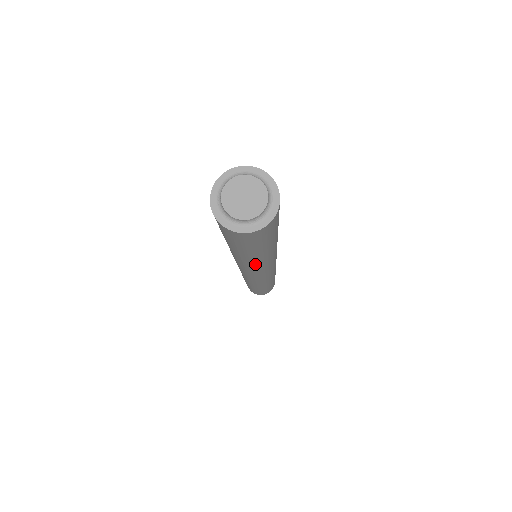
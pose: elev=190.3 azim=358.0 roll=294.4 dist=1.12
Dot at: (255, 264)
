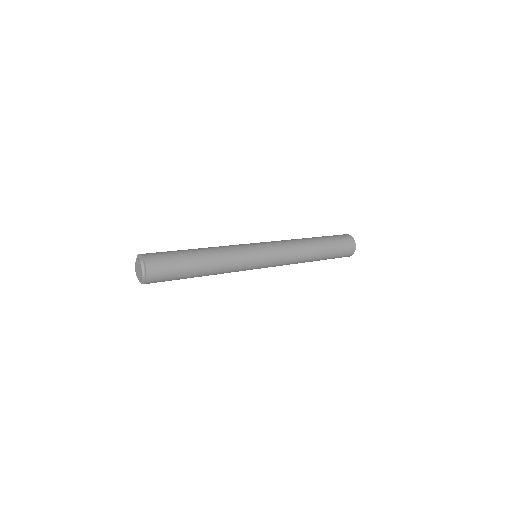
Dot at: occluded
